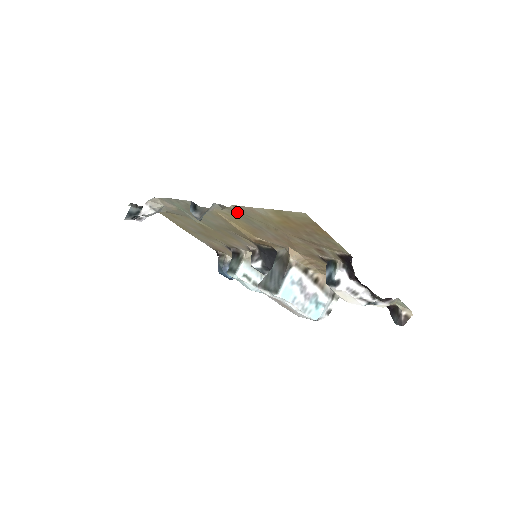
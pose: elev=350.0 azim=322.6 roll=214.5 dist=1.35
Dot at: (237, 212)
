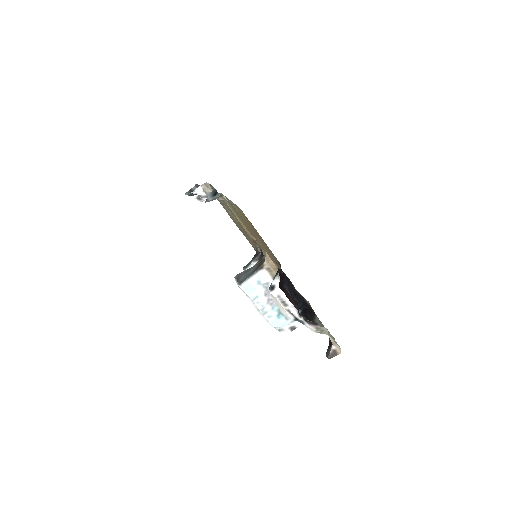
Dot at: occluded
